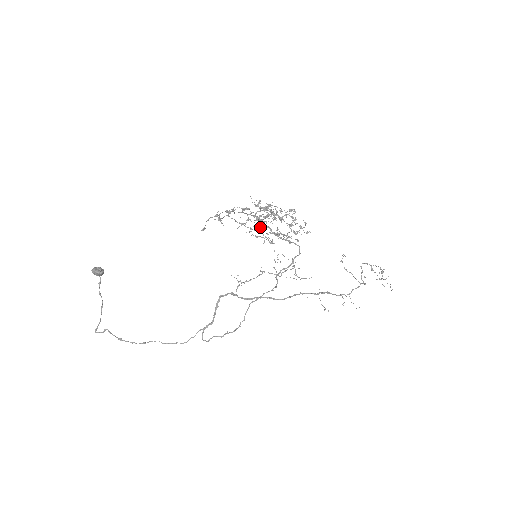
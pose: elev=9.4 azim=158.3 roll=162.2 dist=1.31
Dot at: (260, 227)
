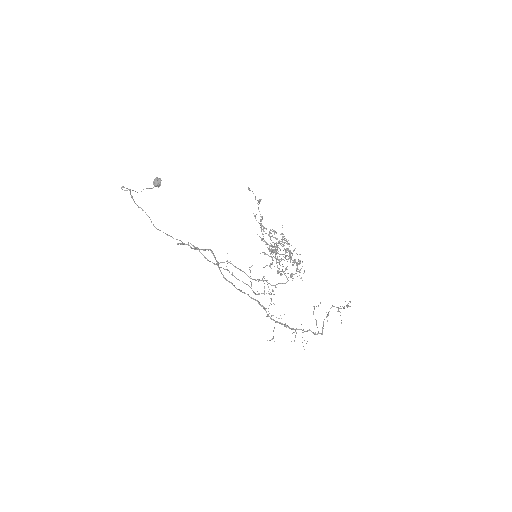
Dot at: occluded
